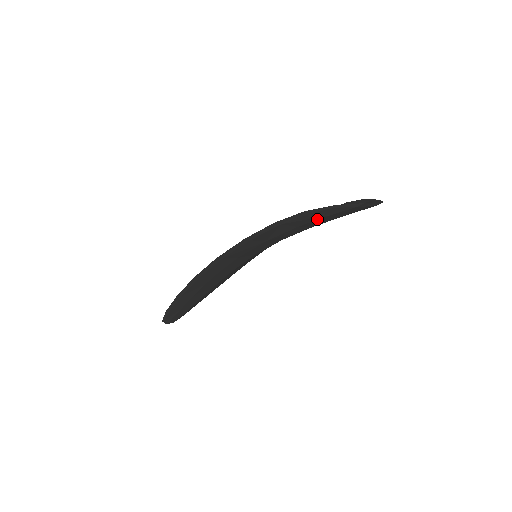
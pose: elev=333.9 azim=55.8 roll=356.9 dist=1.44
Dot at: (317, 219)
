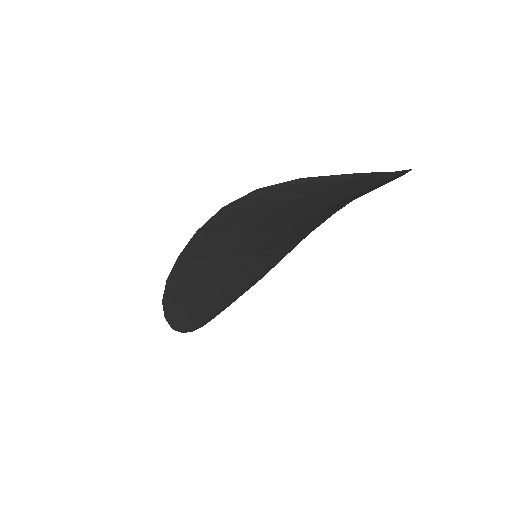
Dot at: (294, 202)
